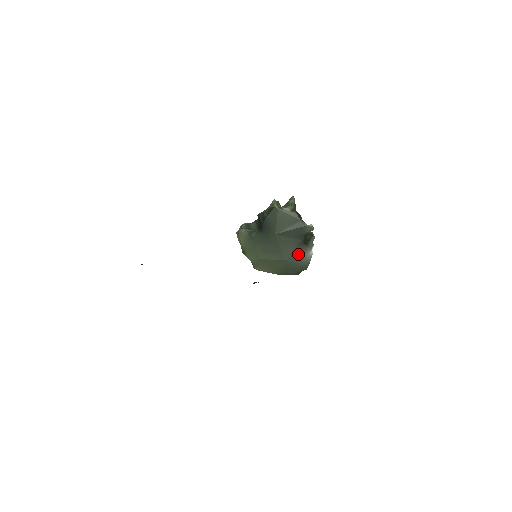
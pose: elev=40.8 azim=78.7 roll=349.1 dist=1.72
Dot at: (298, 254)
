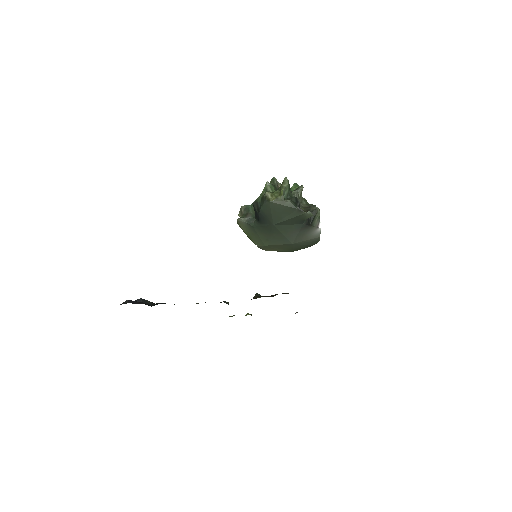
Dot at: (304, 235)
